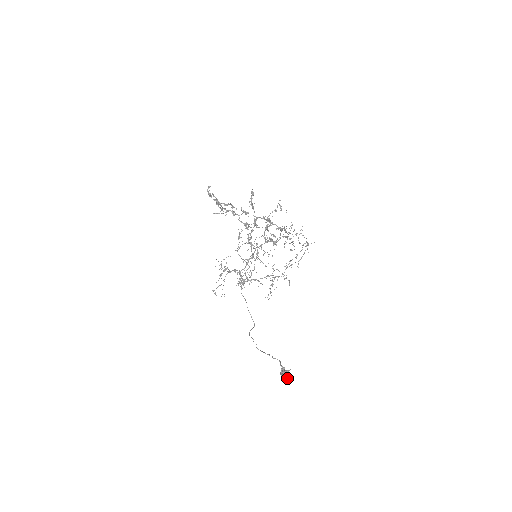
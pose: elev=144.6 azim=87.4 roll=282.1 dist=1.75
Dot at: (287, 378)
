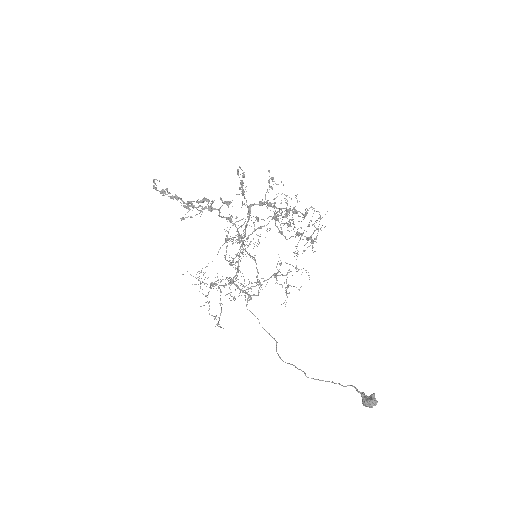
Dot at: occluded
